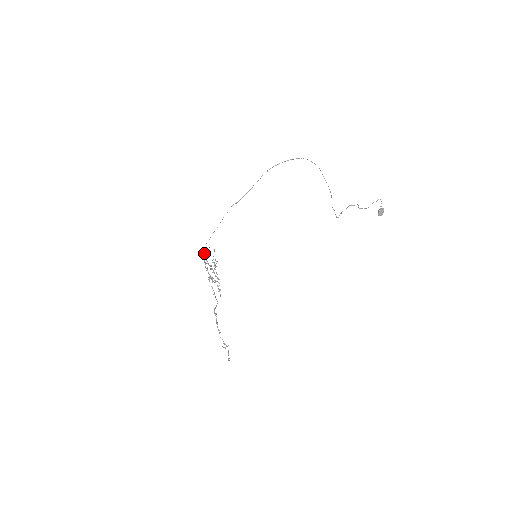
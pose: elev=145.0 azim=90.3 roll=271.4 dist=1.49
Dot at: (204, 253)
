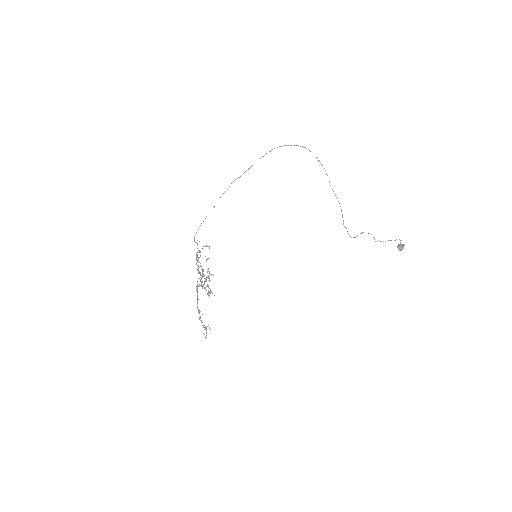
Dot at: (197, 243)
